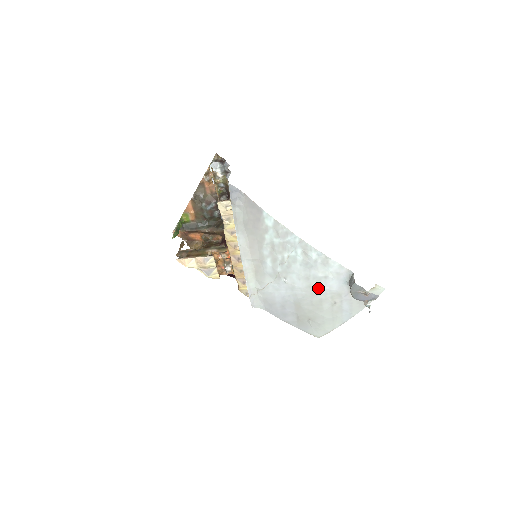
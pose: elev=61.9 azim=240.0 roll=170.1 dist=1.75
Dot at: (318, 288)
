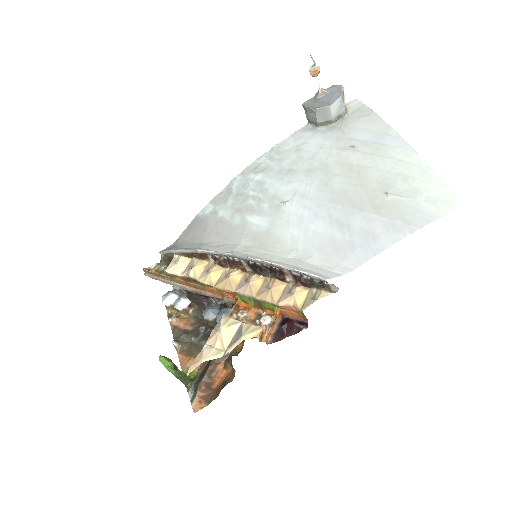
Dot at: (314, 161)
